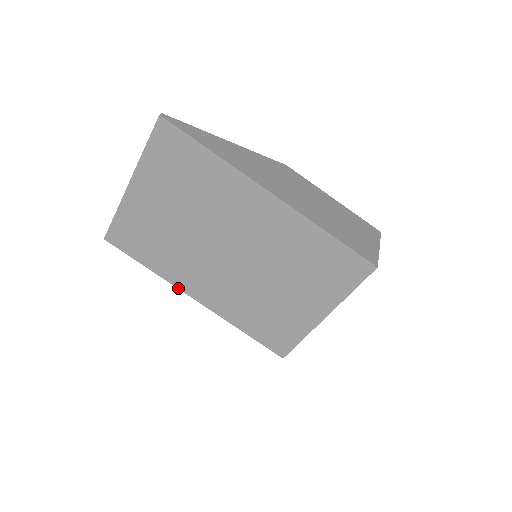
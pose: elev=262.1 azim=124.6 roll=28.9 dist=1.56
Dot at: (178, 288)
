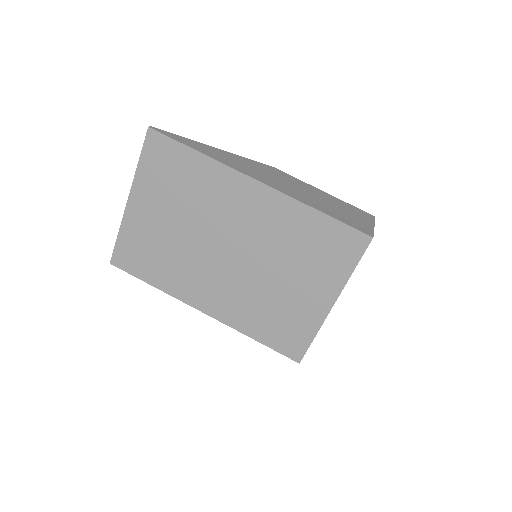
Dot at: (184, 302)
